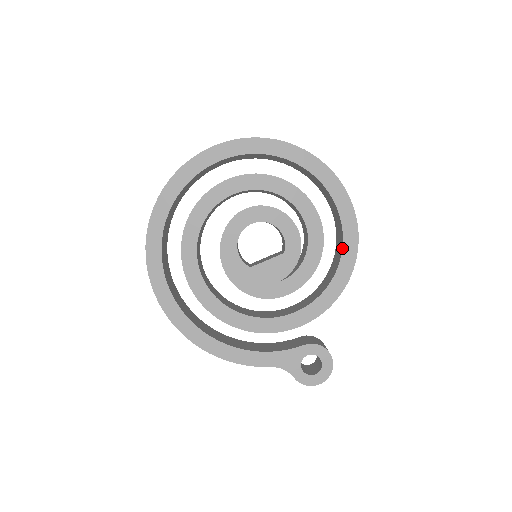
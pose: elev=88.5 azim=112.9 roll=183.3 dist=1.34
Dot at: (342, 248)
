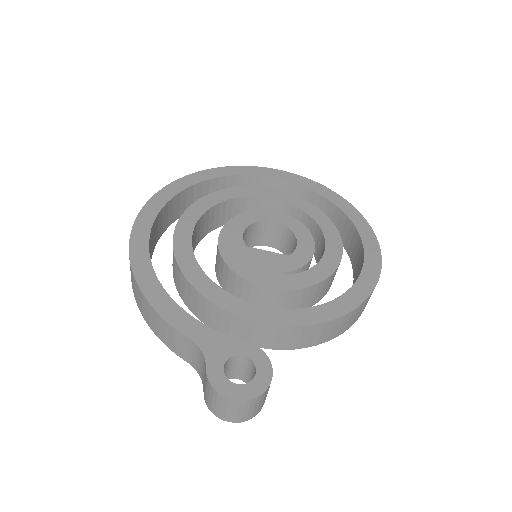
Dot at: (352, 286)
